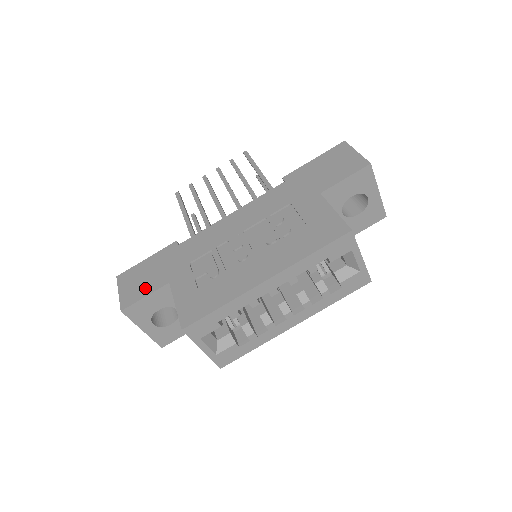
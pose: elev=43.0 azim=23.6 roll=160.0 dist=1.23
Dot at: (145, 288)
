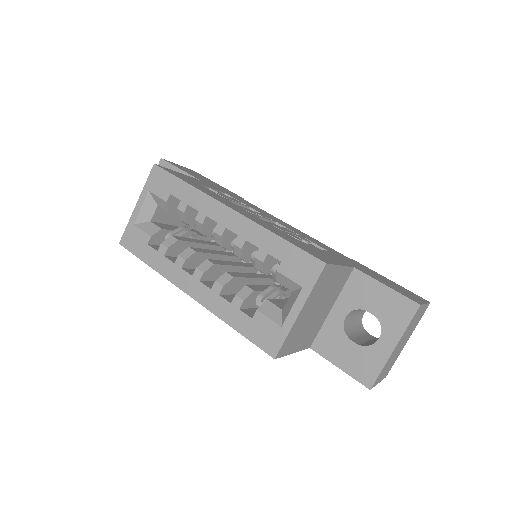
Dot at: (189, 172)
